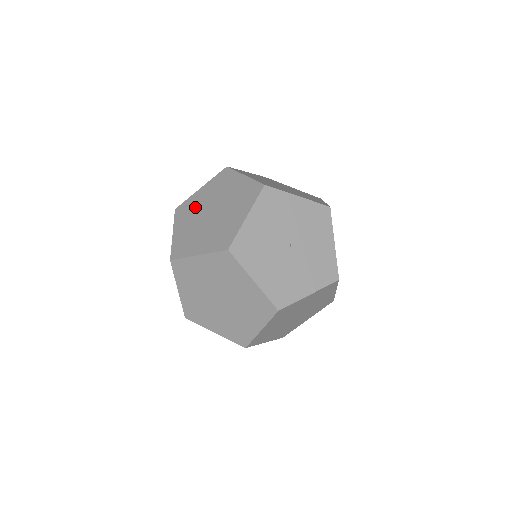
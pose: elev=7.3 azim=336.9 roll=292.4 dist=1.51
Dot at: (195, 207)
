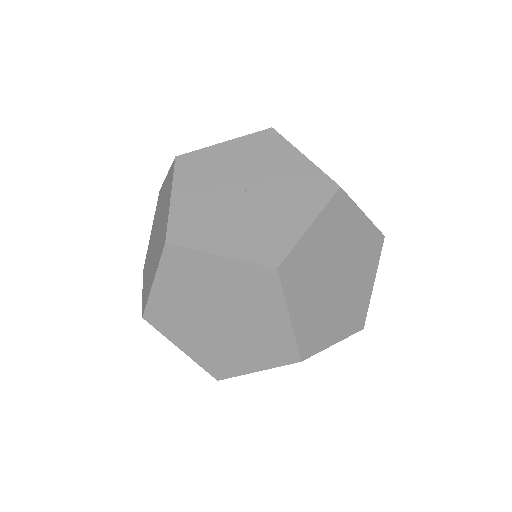
Dot at: (149, 250)
